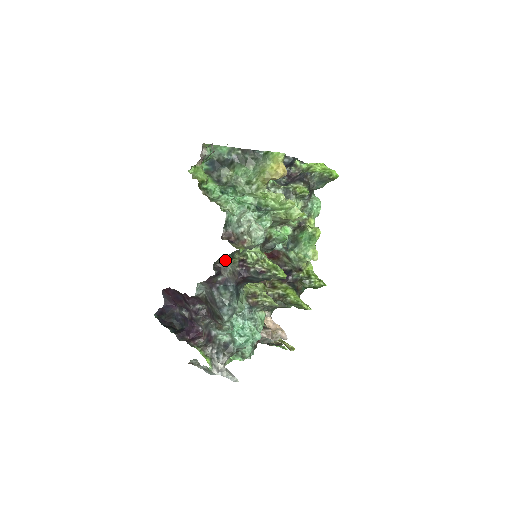
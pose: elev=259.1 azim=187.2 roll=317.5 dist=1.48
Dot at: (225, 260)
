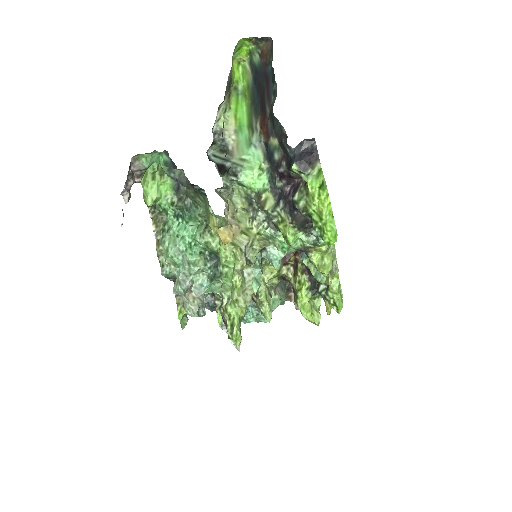
Dot at: occluded
